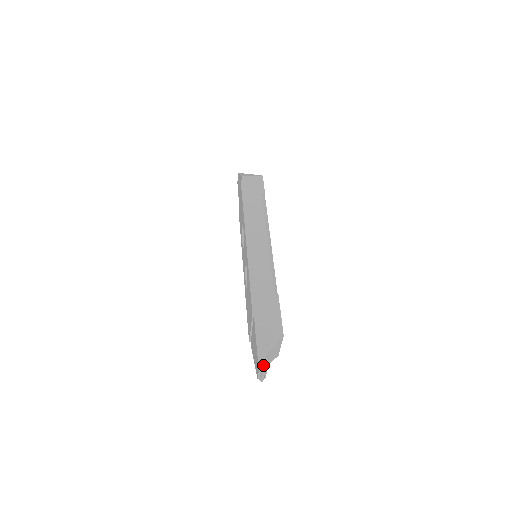
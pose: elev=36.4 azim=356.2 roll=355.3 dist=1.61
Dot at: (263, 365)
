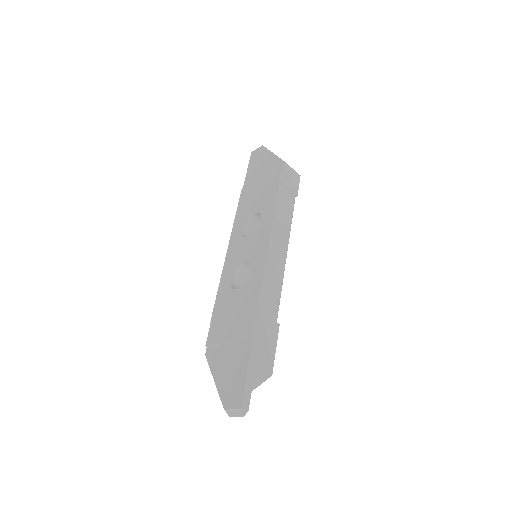
Dot at: (246, 403)
